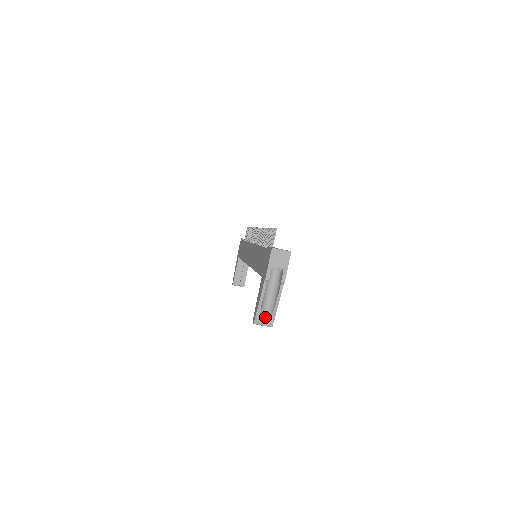
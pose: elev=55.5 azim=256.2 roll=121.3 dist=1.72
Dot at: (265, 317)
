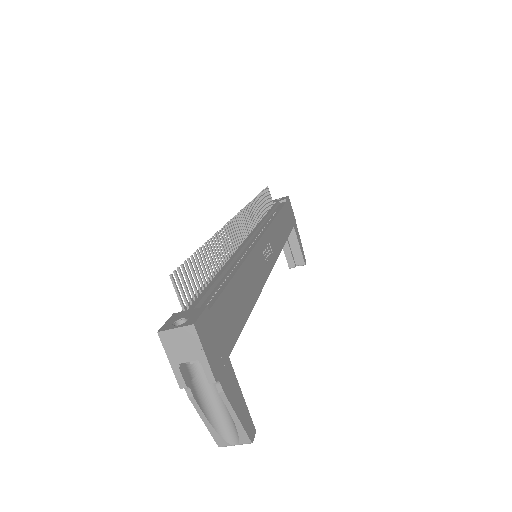
Dot at: (231, 432)
